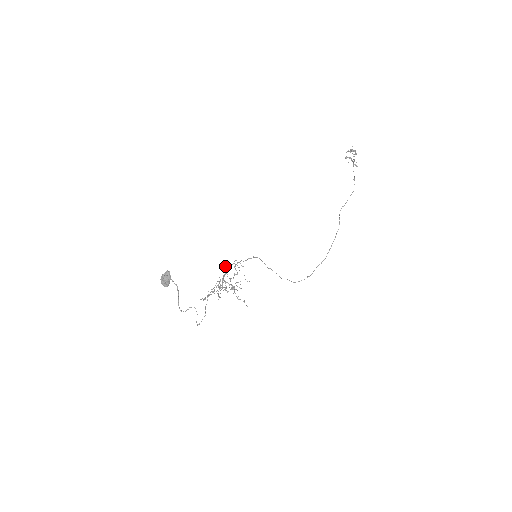
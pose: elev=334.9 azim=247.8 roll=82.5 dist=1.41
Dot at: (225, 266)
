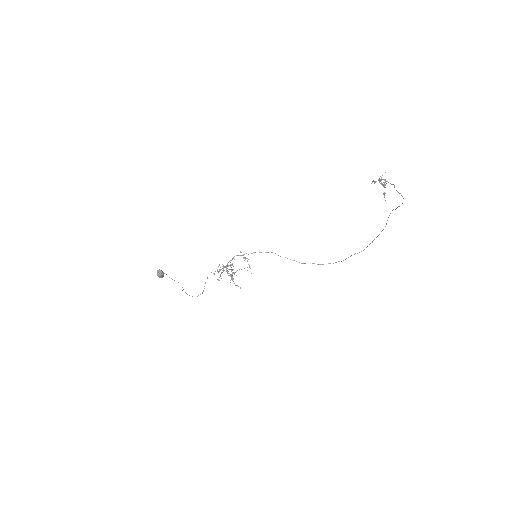
Dot at: (219, 264)
